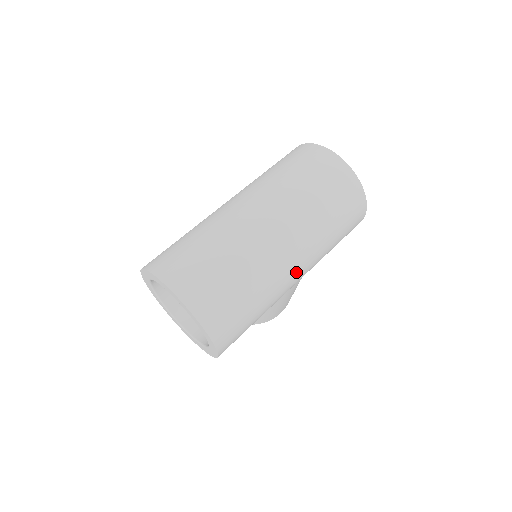
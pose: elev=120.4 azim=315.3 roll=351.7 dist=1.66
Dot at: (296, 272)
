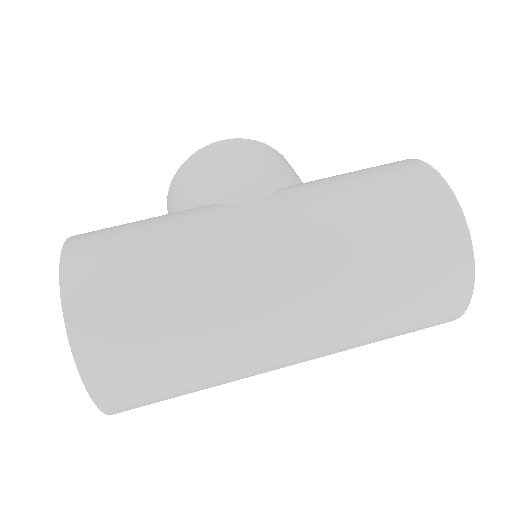
Dot at: occluded
